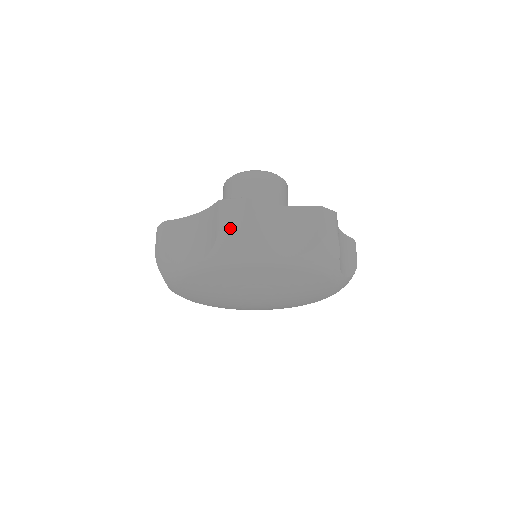
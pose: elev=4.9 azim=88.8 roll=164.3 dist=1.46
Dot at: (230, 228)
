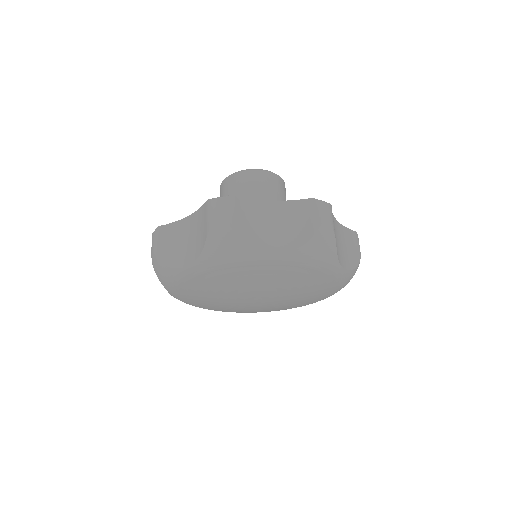
Dot at: (219, 227)
